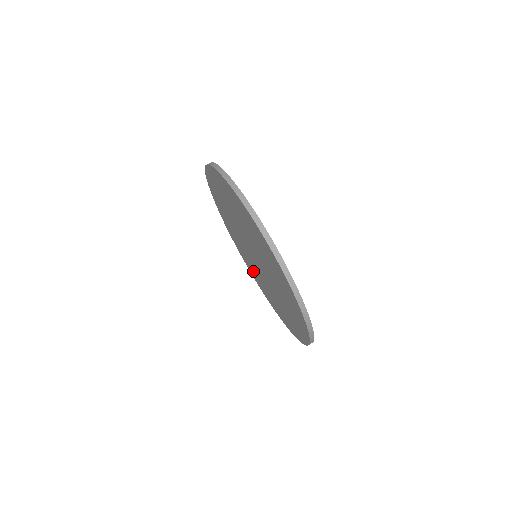
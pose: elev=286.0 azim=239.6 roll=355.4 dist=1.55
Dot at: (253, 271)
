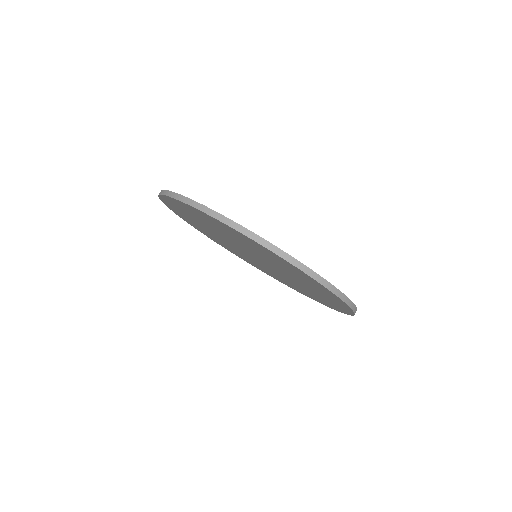
Dot at: (239, 255)
